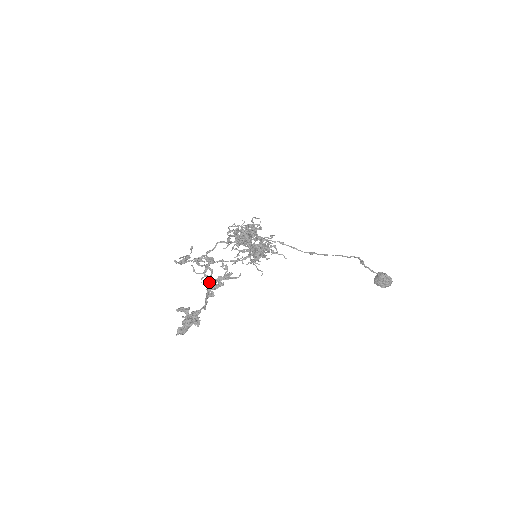
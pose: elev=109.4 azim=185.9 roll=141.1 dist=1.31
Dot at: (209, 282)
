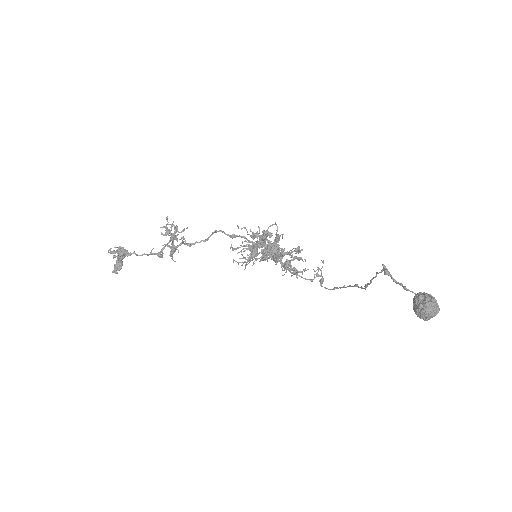
Dot at: (165, 245)
